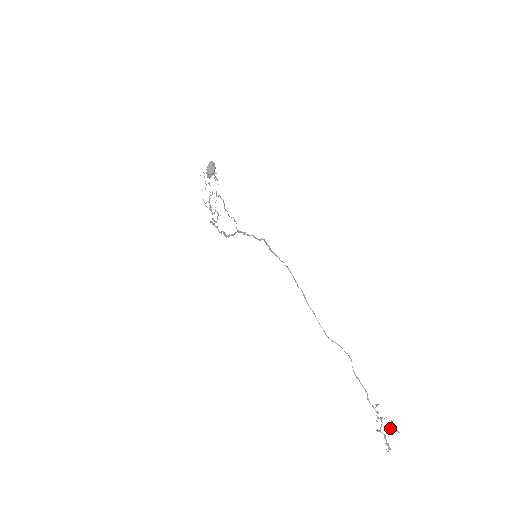
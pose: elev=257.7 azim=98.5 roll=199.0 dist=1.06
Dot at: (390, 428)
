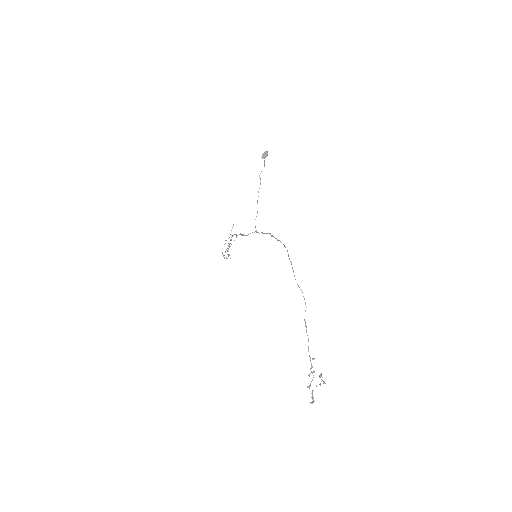
Dot at: occluded
